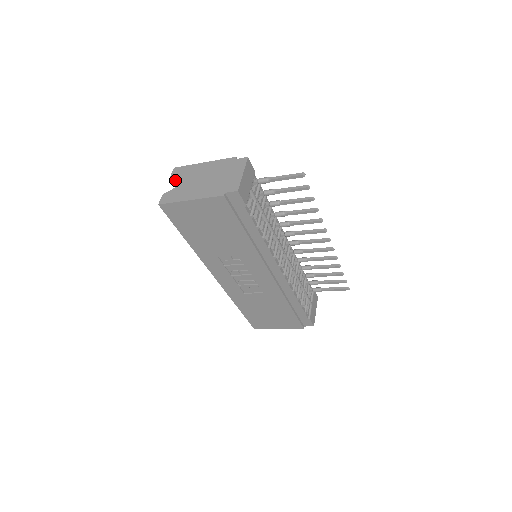
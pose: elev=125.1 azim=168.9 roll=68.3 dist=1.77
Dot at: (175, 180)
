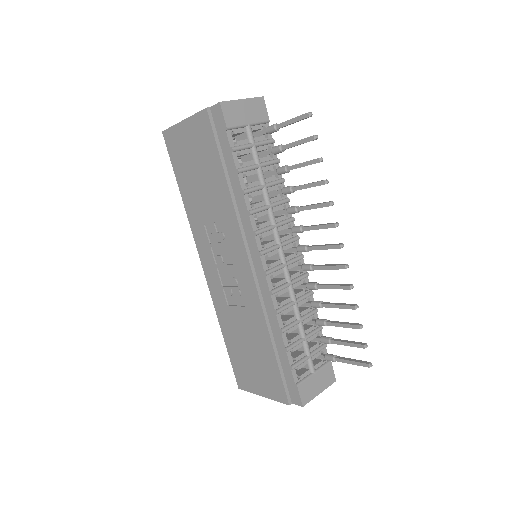
Dot at: occluded
